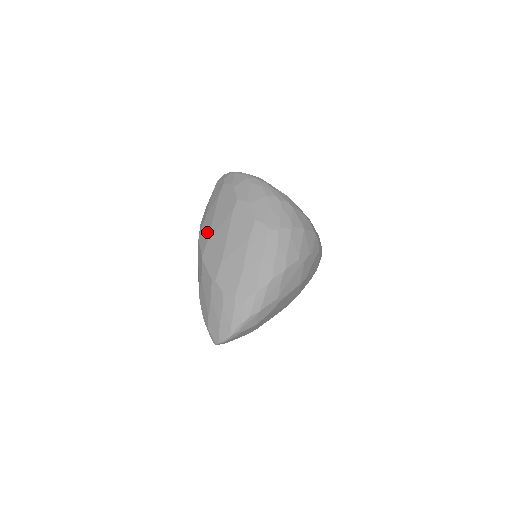
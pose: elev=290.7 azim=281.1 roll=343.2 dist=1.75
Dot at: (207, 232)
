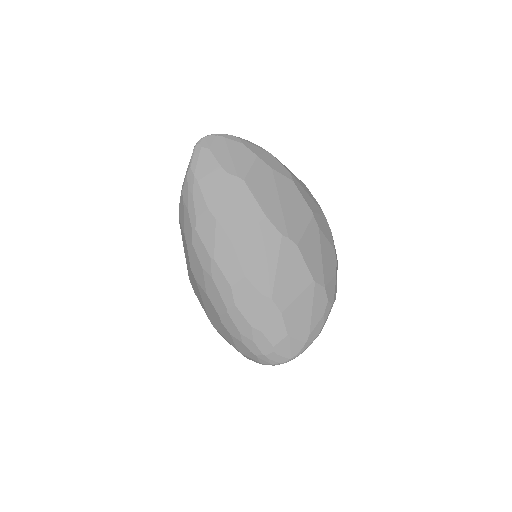
Dot at: occluded
